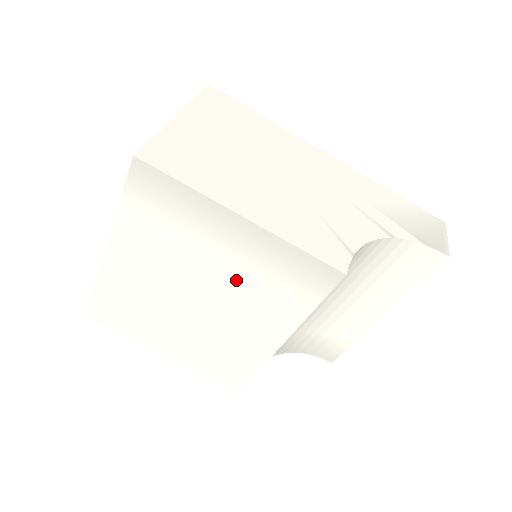
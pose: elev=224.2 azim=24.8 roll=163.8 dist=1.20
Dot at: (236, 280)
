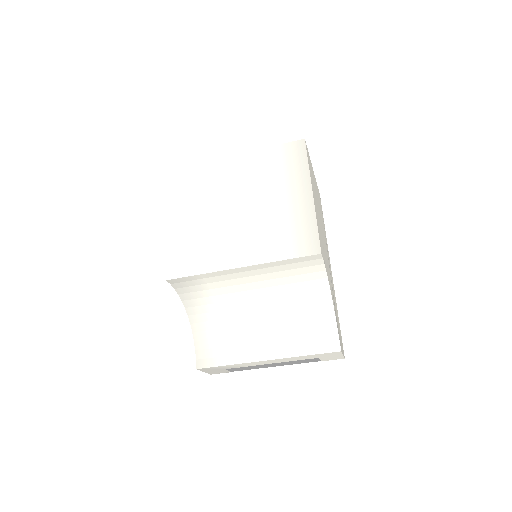
Dot at: (270, 215)
